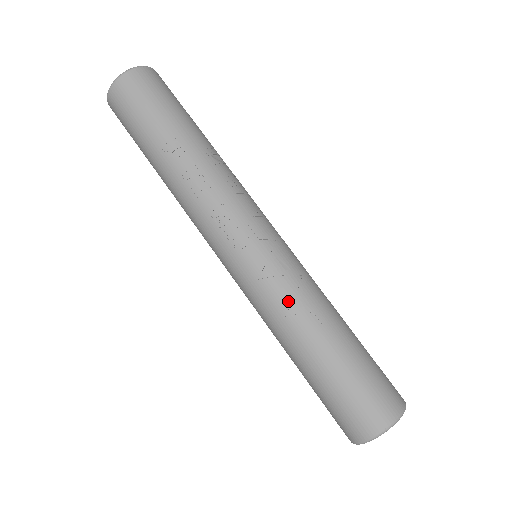
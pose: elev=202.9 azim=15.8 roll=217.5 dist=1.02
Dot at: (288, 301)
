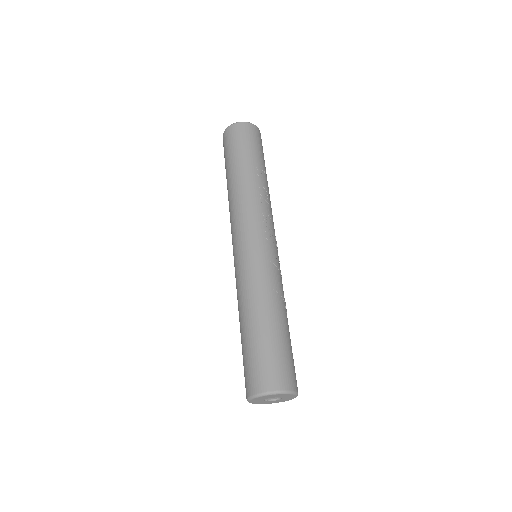
Dot at: (278, 284)
